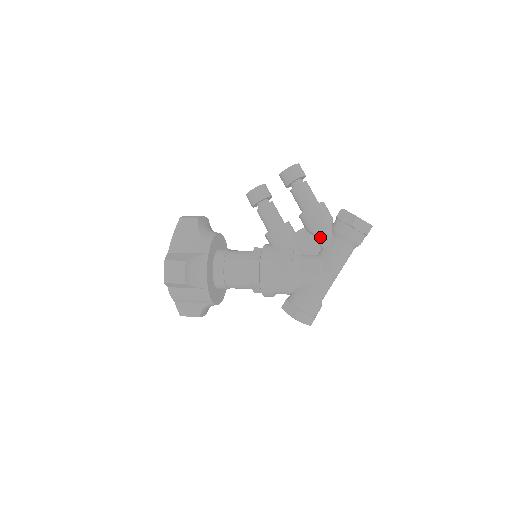
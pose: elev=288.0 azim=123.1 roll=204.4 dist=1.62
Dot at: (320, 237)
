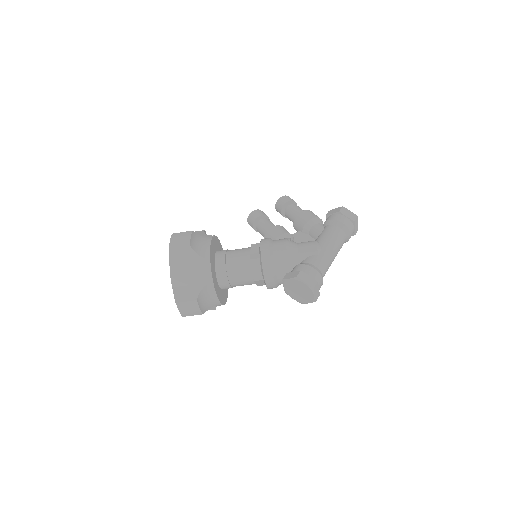
Dot at: (314, 229)
